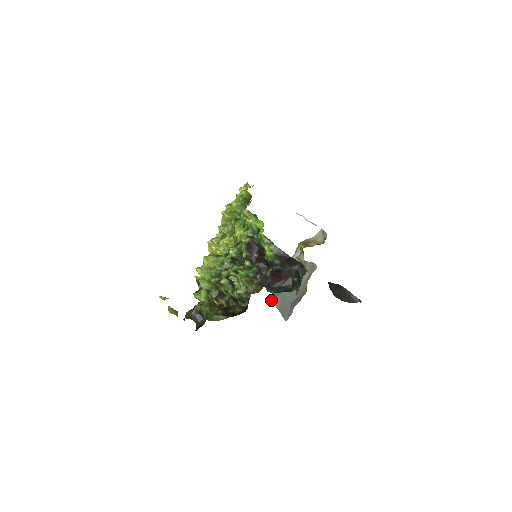
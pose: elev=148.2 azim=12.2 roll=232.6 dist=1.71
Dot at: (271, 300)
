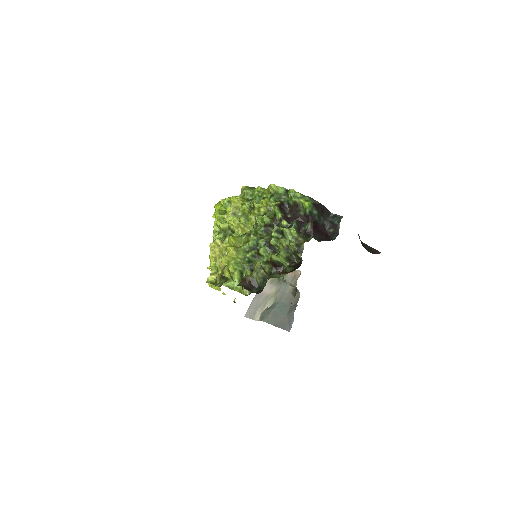
Dot at: (263, 321)
